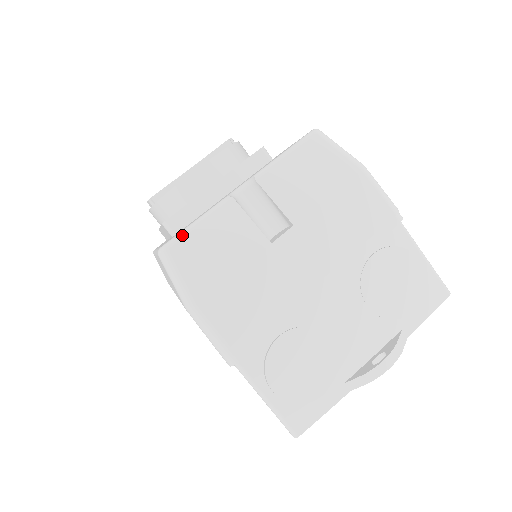
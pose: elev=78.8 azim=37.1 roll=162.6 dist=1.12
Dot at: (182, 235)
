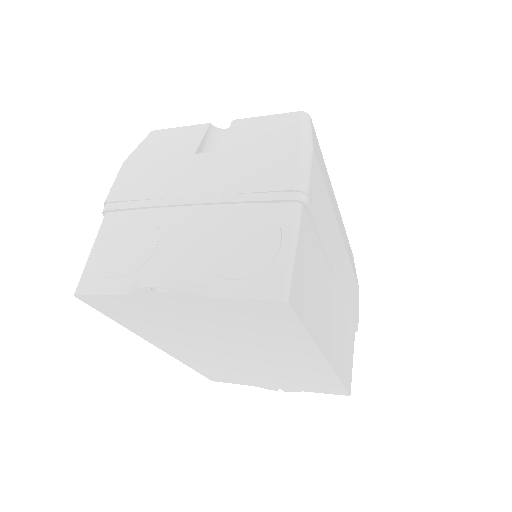
Dot at: (166, 129)
